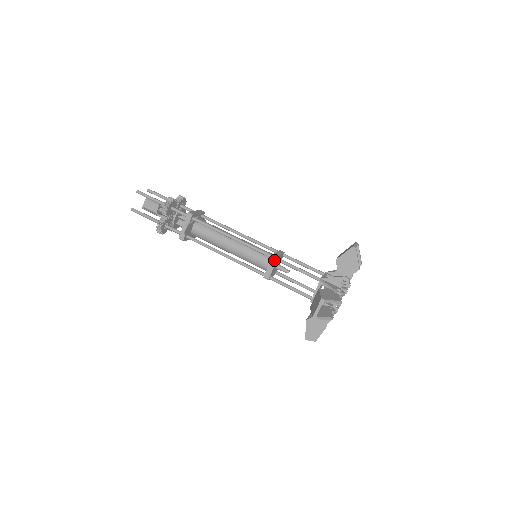
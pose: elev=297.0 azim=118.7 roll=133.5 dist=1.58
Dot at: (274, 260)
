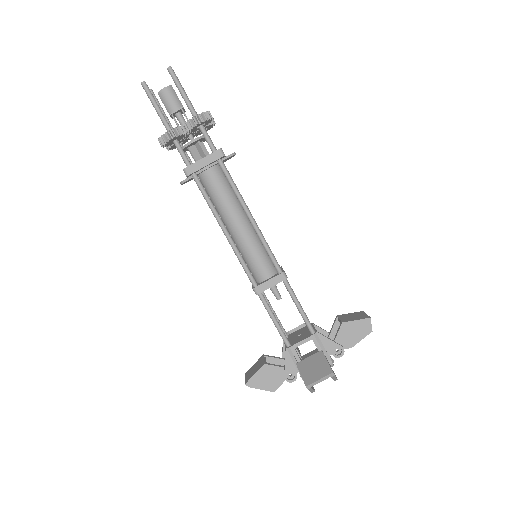
Dot at: occluded
